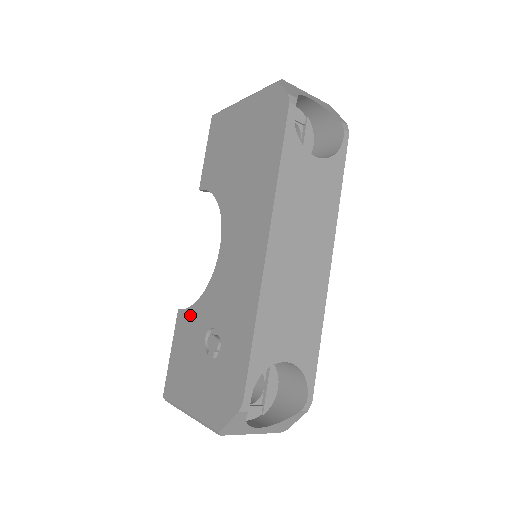
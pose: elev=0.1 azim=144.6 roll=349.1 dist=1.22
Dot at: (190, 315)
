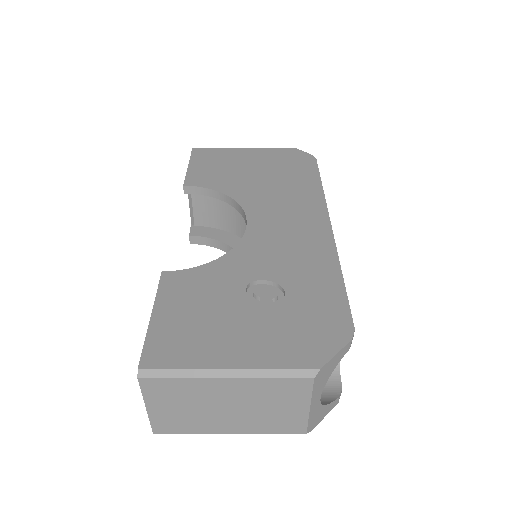
Dot at: (199, 274)
